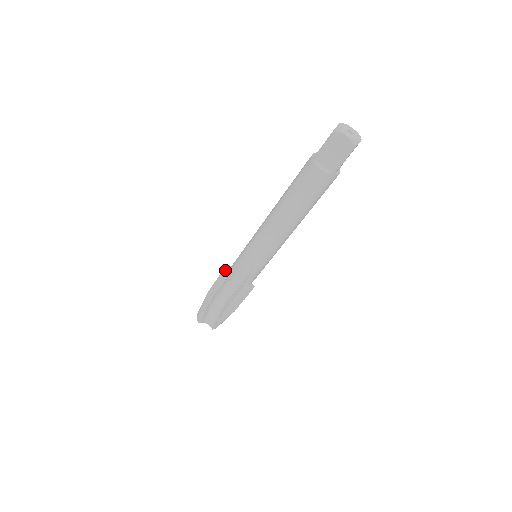
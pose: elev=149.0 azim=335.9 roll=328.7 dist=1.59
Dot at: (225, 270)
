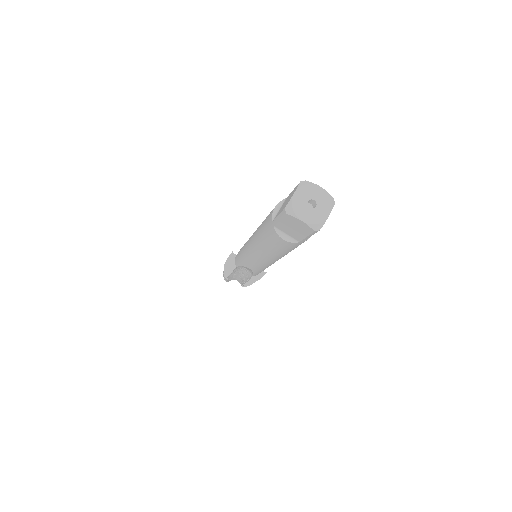
Dot at: (229, 262)
